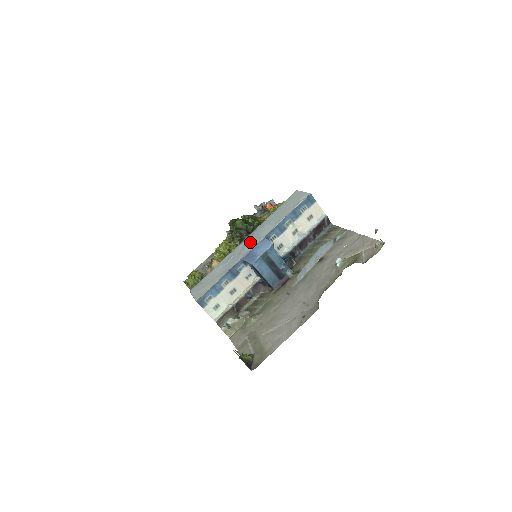
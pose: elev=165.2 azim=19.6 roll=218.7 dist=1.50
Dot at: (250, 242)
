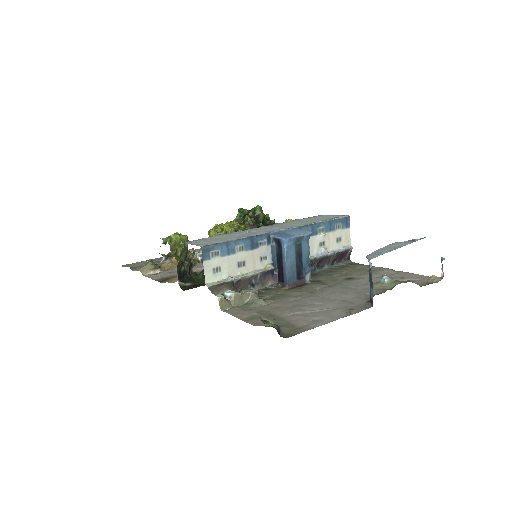
Dot at: (275, 227)
